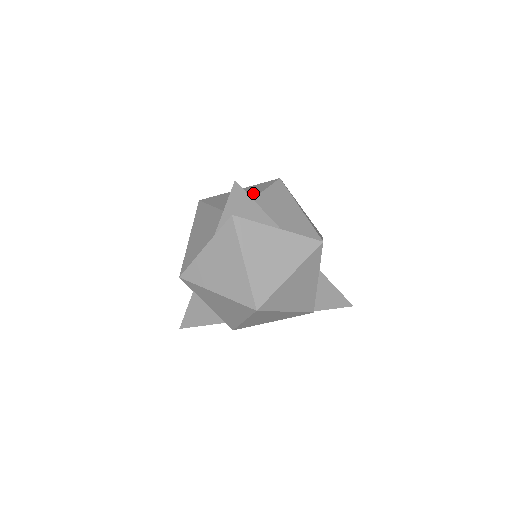
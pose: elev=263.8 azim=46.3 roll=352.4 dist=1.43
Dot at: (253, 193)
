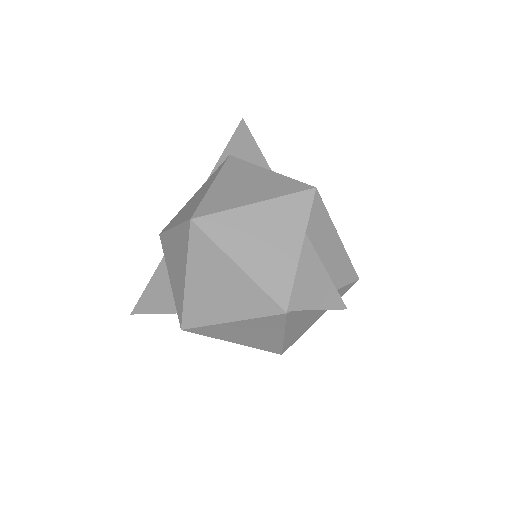
Dot at: occluded
